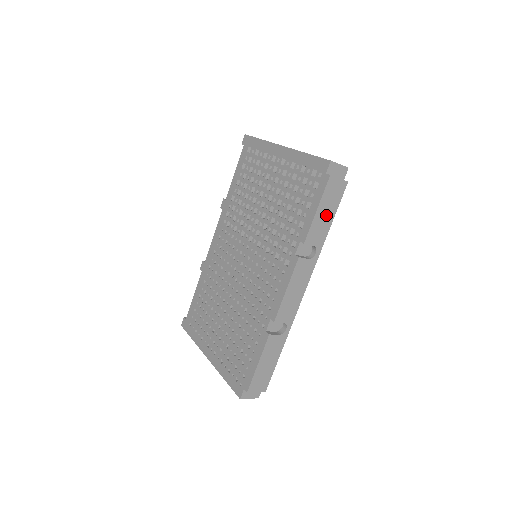
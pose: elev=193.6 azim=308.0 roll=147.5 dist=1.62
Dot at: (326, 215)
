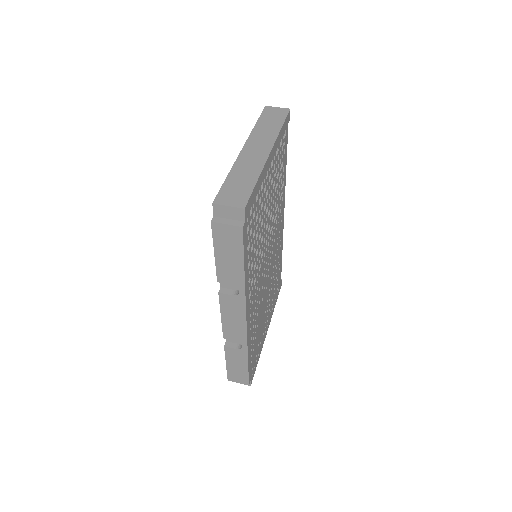
Dot at: (231, 258)
